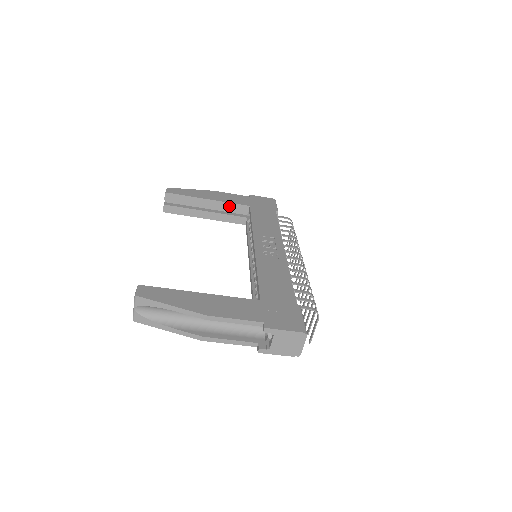
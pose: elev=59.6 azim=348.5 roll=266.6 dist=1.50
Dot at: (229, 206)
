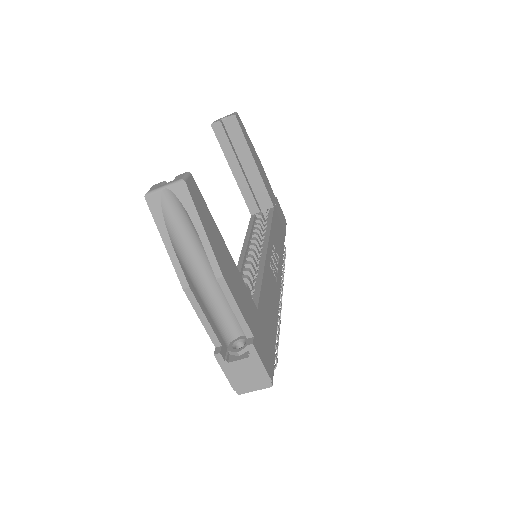
Dot at: (261, 187)
